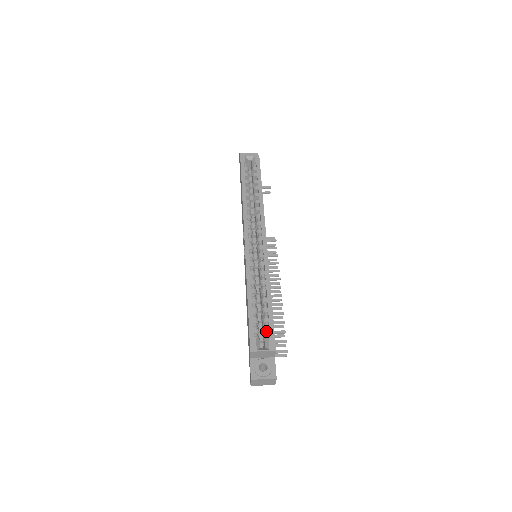
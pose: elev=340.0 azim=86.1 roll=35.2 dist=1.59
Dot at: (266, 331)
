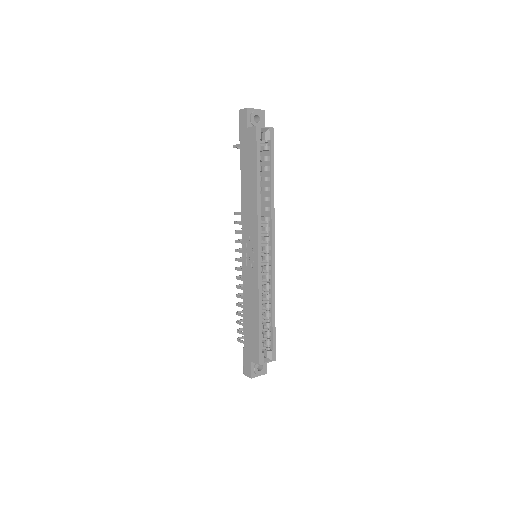
Dot at: (269, 344)
